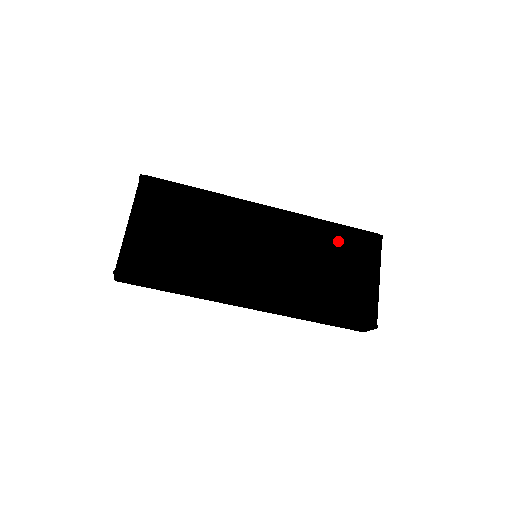
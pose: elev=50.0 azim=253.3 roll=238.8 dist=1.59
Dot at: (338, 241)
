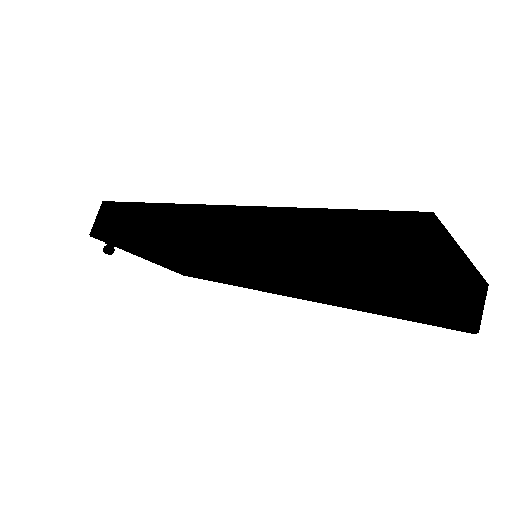
Dot at: (330, 279)
